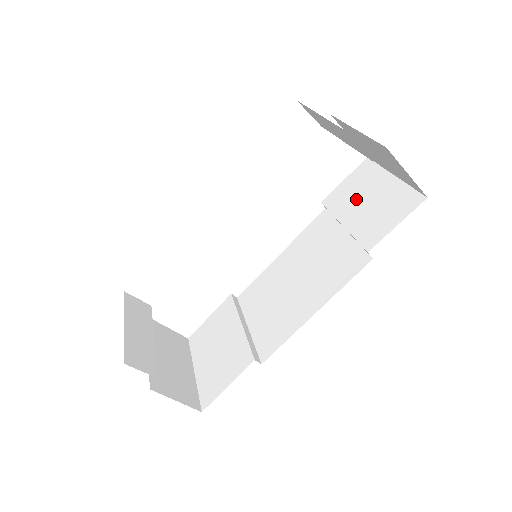
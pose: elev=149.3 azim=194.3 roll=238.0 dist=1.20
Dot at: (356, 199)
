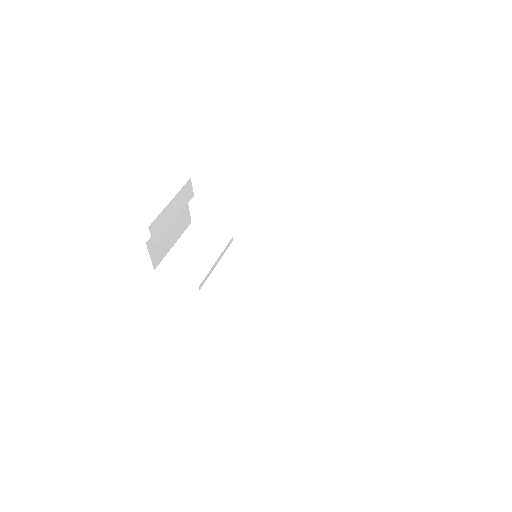
Dot at: (326, 293)
